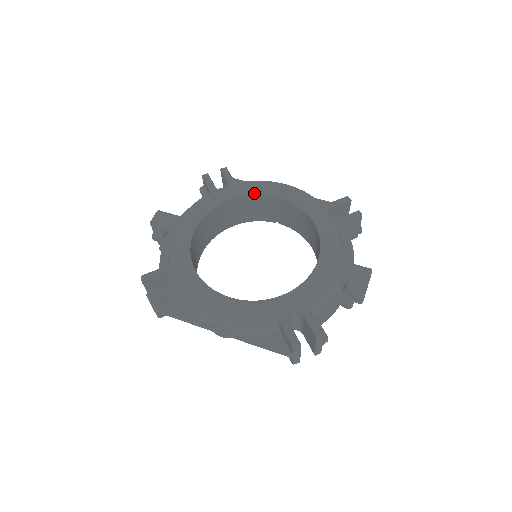
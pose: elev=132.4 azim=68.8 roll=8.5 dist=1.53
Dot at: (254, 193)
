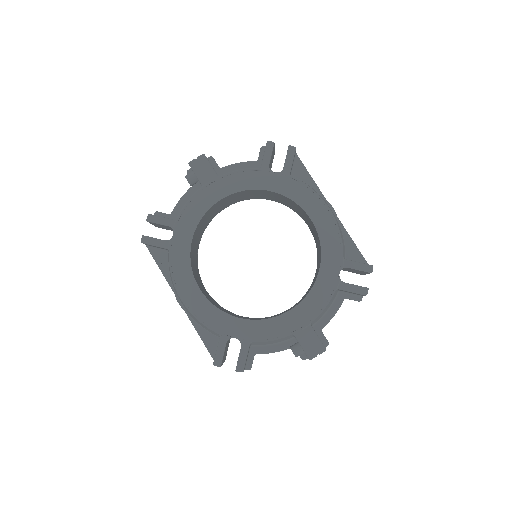
Dot at: (296, 199)
